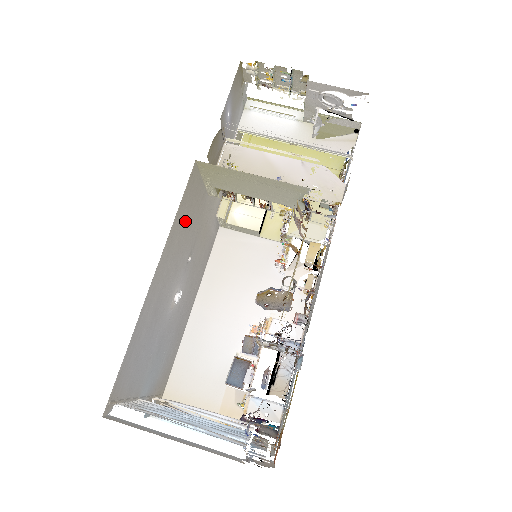
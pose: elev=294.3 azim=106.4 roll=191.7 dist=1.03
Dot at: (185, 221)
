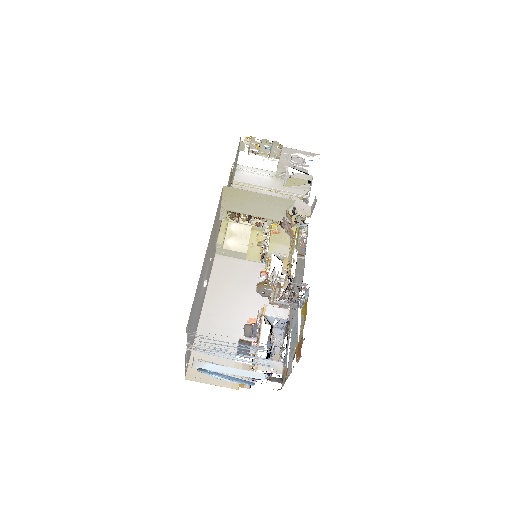
Dot at: (215, 225)
